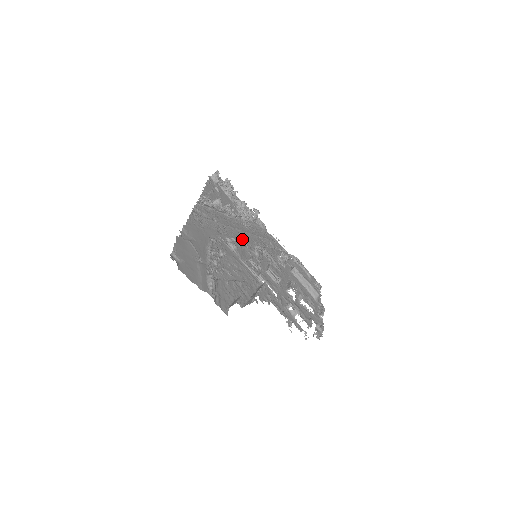
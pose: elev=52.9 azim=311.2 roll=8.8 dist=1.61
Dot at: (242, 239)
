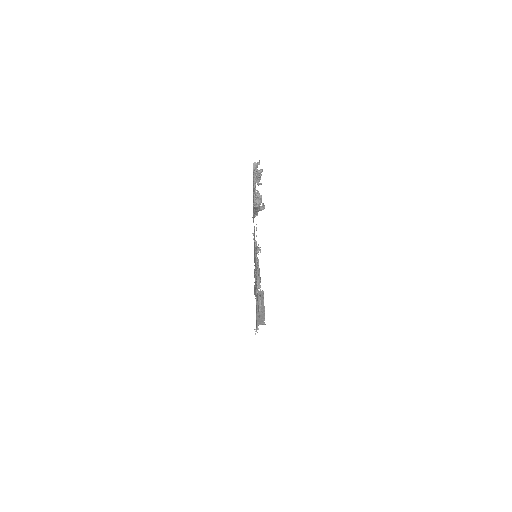
Dot at: occluded
